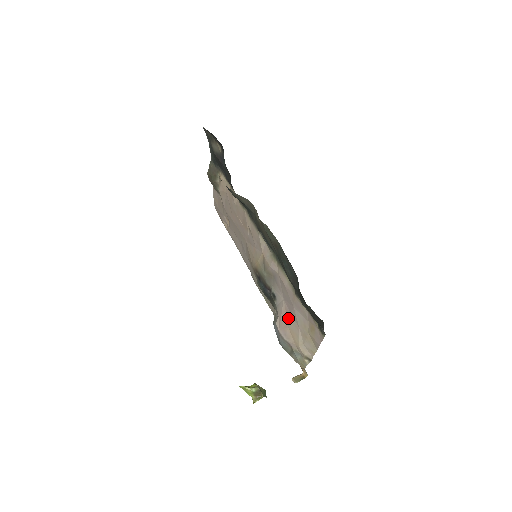
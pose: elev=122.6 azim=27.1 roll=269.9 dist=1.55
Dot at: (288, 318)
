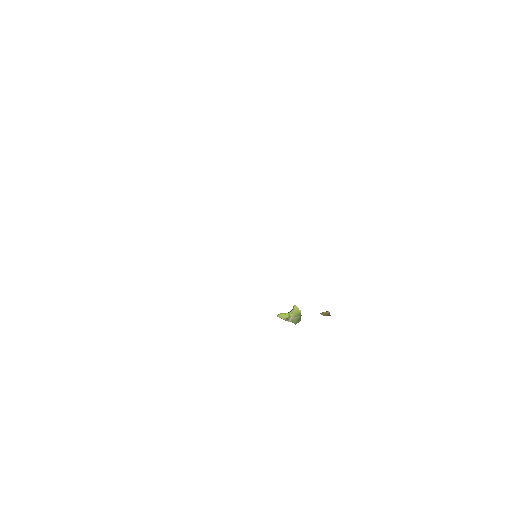
Dot at: occluded
